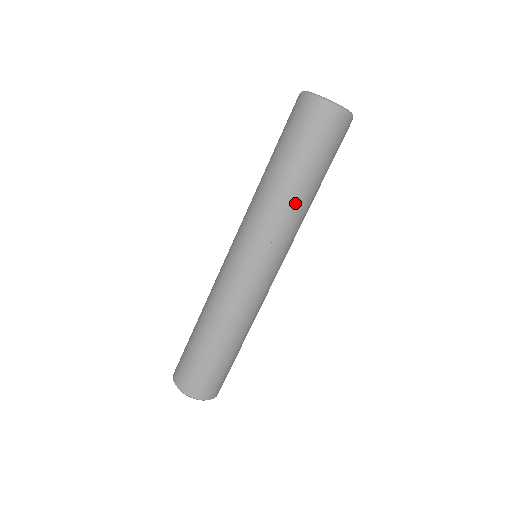
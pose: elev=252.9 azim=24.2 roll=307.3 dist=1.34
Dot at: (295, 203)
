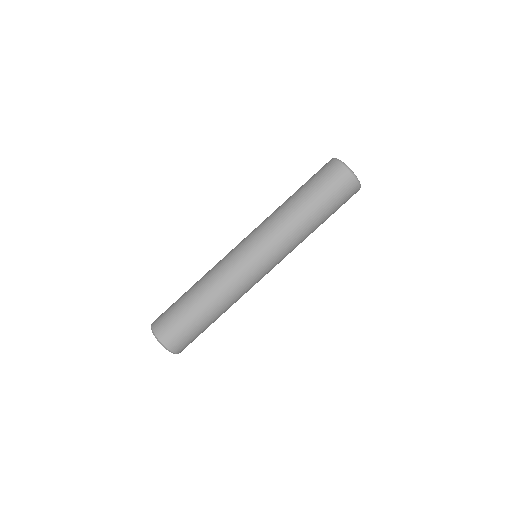
Dot at: (304, 229)
